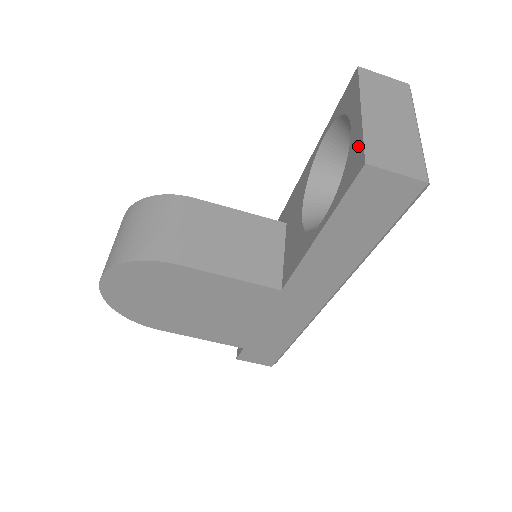
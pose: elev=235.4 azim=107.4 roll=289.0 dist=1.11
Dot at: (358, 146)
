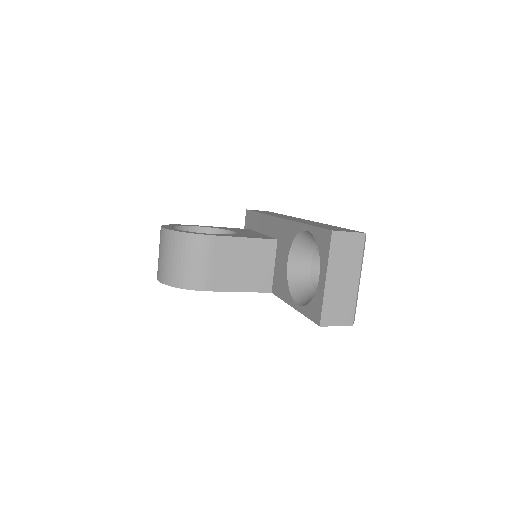
Dot at: (319, 305)
